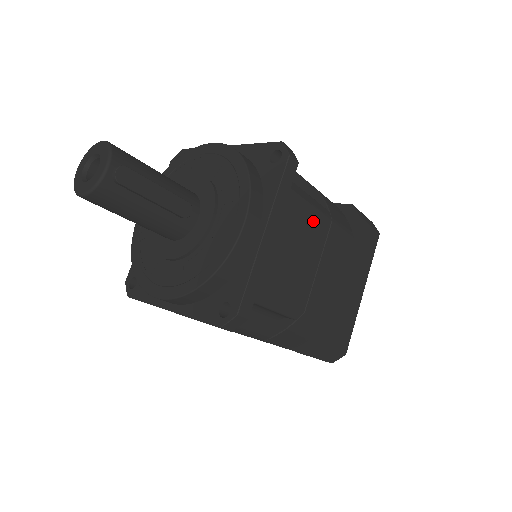
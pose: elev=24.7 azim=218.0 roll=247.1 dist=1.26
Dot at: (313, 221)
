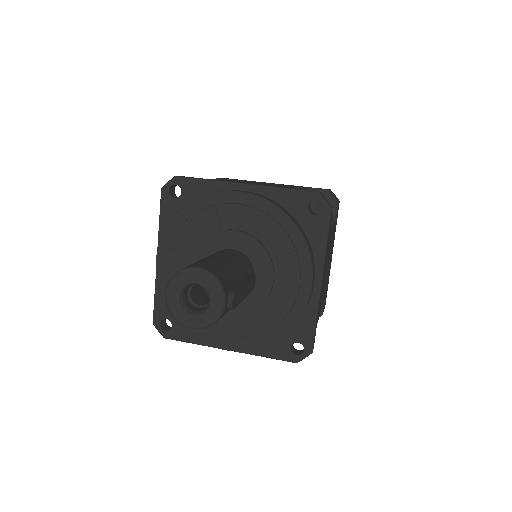
Dot at: (330, 240)
